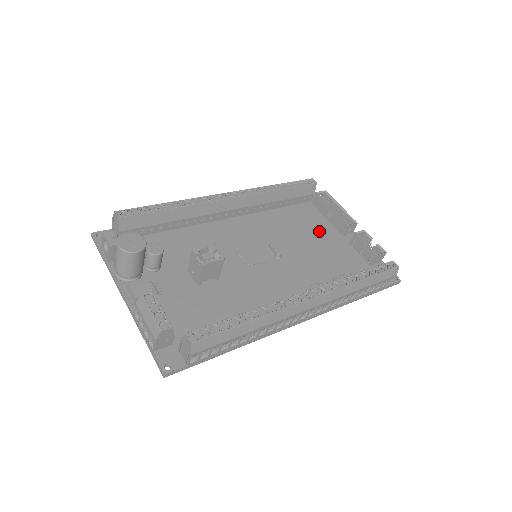
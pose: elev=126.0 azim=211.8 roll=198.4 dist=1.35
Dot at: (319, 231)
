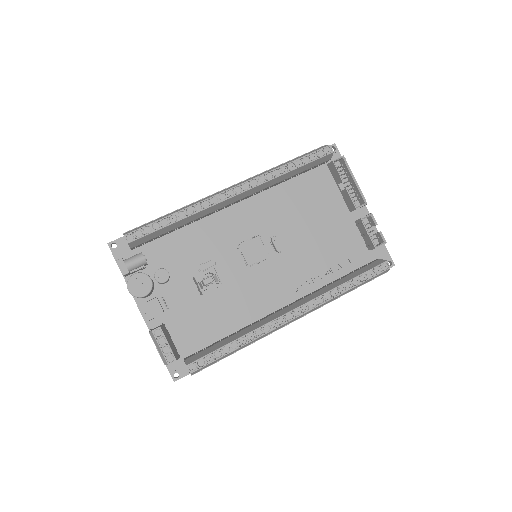
Dot at: (326, 208)
